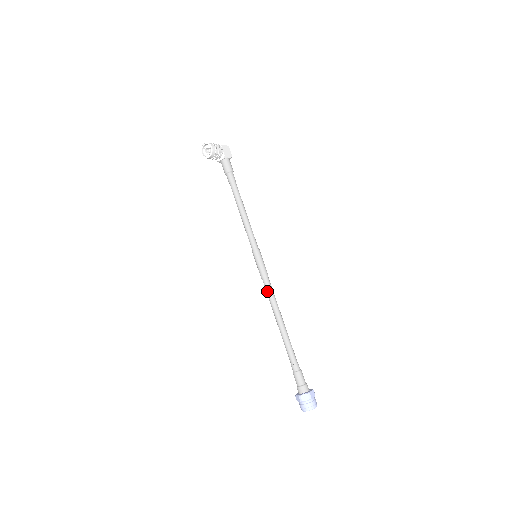
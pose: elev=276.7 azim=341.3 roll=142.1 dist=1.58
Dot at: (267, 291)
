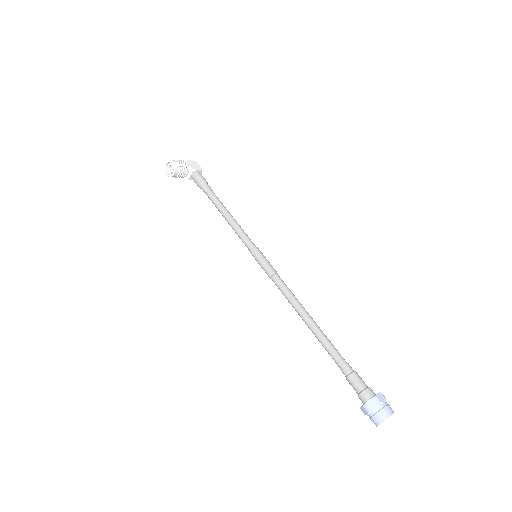
Dot at: (281, 290)
